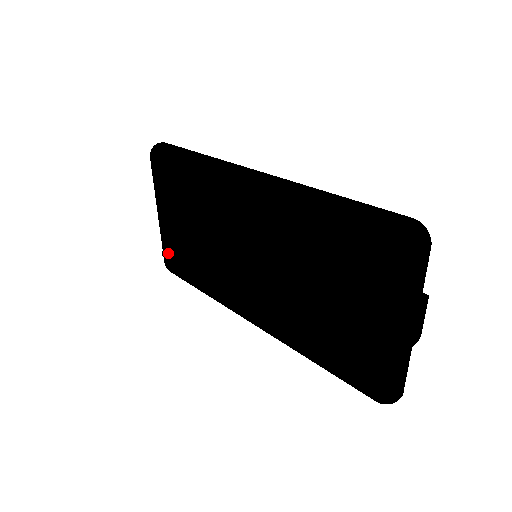
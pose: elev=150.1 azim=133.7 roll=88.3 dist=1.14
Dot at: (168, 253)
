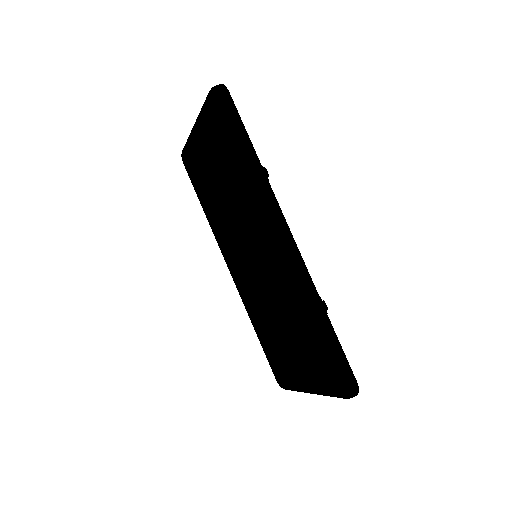
Dot at: (188, 158)
